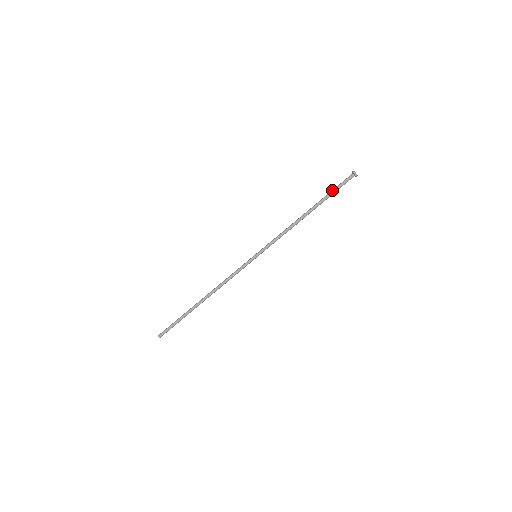
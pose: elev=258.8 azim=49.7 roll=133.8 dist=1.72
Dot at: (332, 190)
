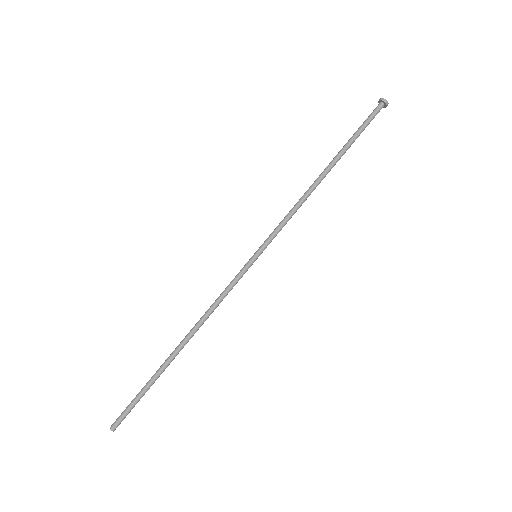
Dot at: (354, 133)
